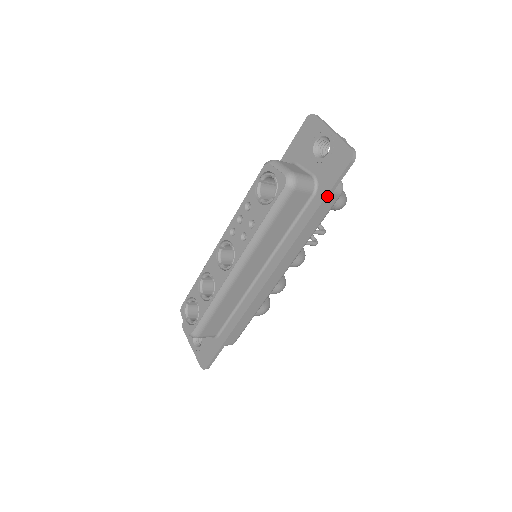
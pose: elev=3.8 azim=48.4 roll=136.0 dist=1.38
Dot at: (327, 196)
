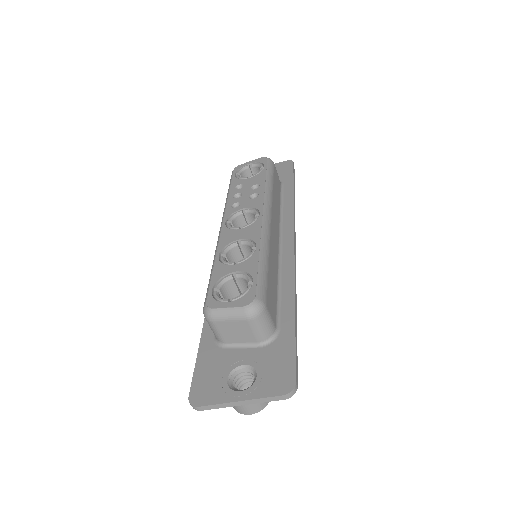
Dot at: (293, 179)
